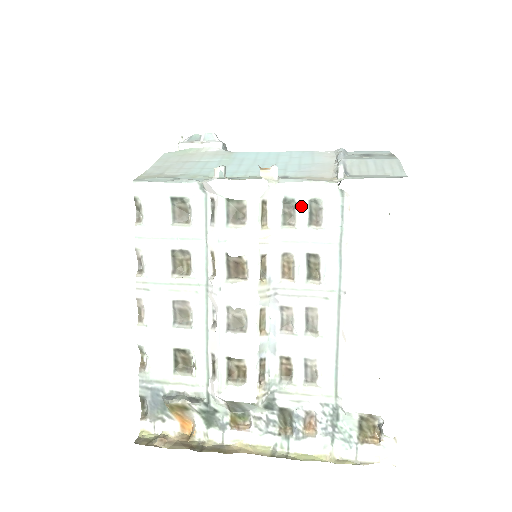
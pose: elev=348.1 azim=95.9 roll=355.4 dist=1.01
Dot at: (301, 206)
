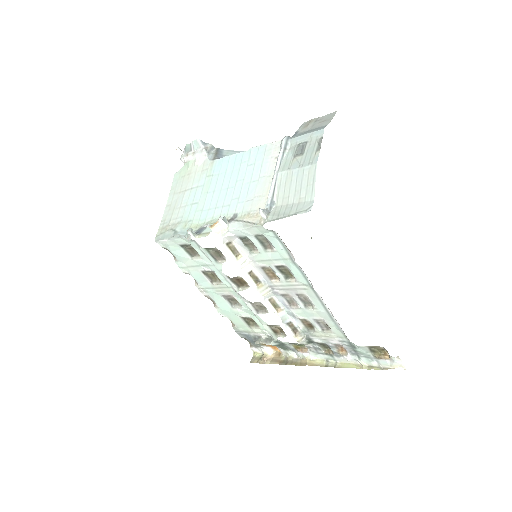
Dot at: (252, 240)
